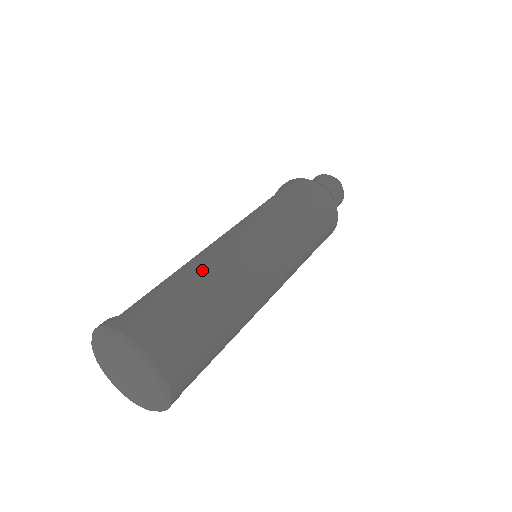
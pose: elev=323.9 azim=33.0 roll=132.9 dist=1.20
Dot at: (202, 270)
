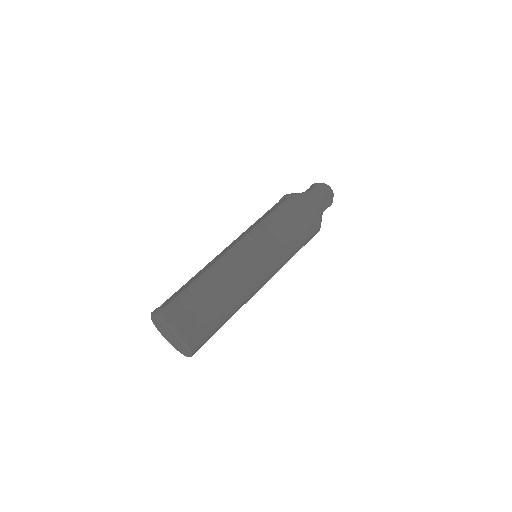
Dot at: (213, 279)
